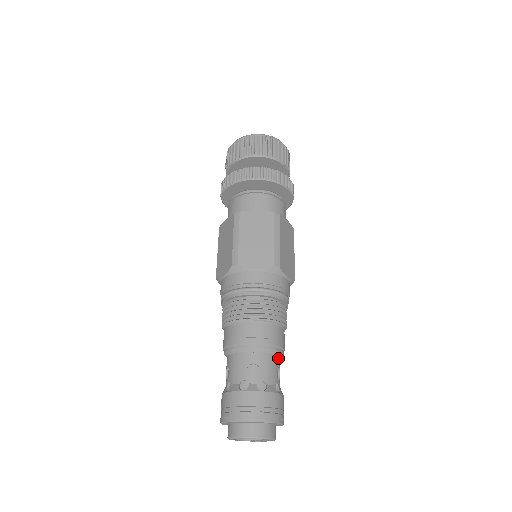
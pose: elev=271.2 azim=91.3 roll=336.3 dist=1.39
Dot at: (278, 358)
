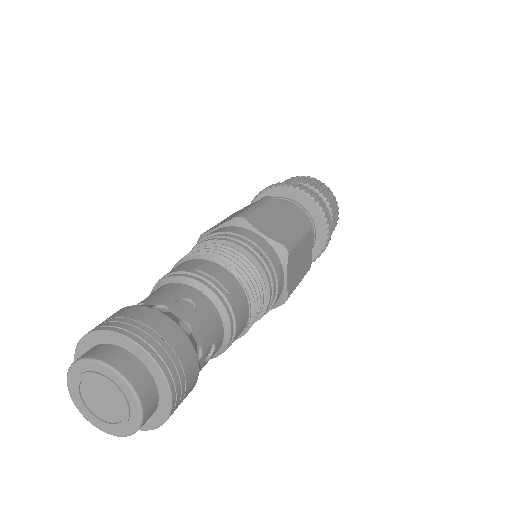
Dot at: (222, 334)
